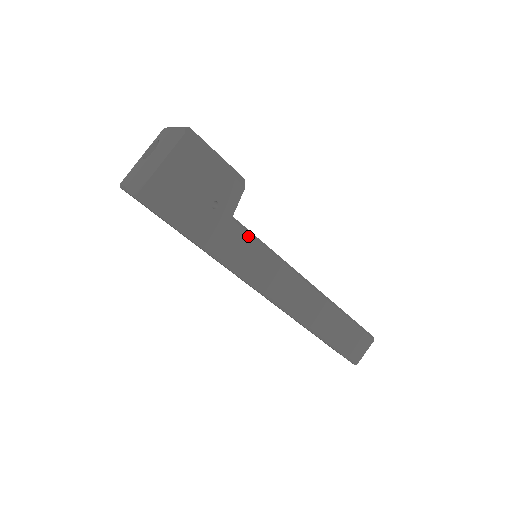
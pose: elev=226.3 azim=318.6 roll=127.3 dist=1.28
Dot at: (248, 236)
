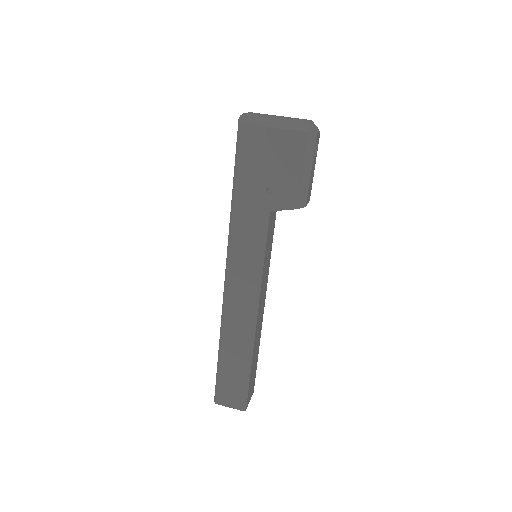
Dot at: (262, 235)
